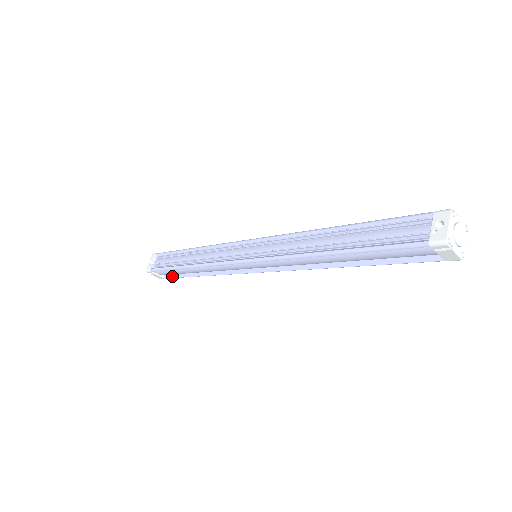
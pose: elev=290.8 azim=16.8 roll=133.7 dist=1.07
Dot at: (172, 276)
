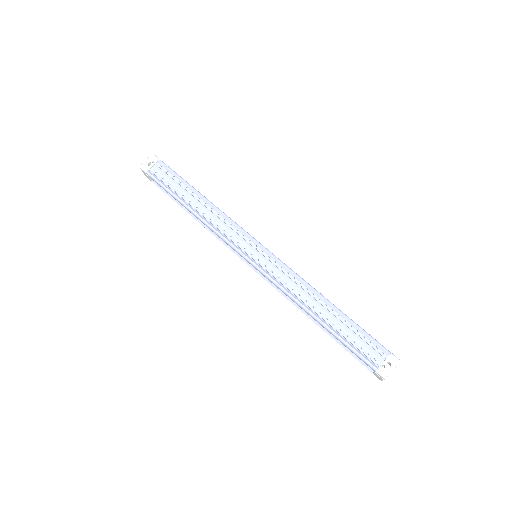
Dot at: (162, 188)
